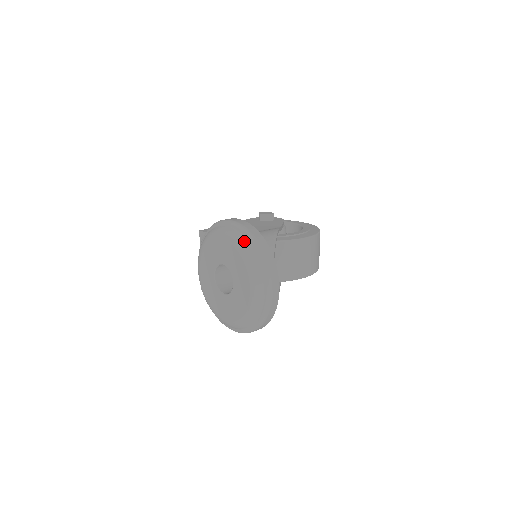
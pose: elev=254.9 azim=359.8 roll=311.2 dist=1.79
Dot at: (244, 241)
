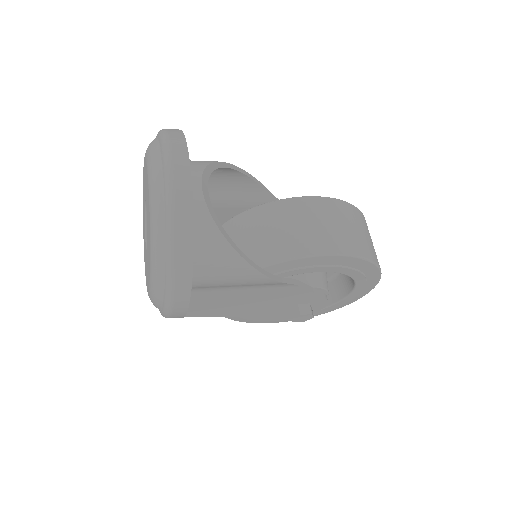
Dot at: occluded
